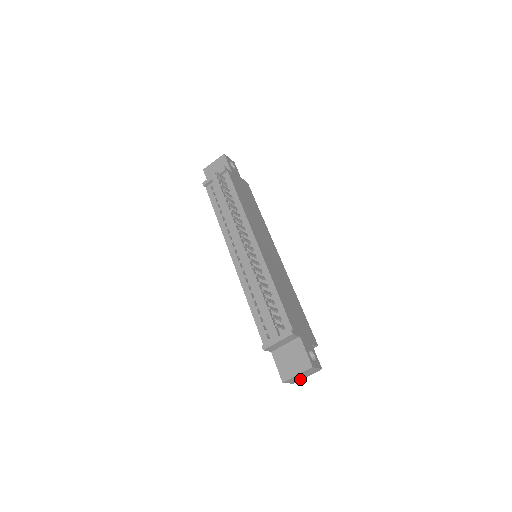
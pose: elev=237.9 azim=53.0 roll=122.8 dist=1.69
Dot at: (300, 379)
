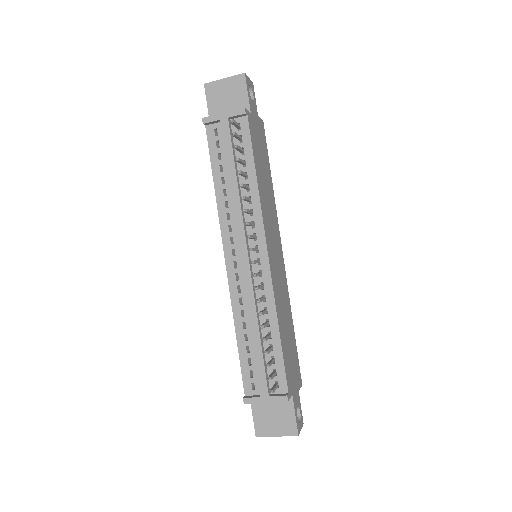
Dot at: occluded
